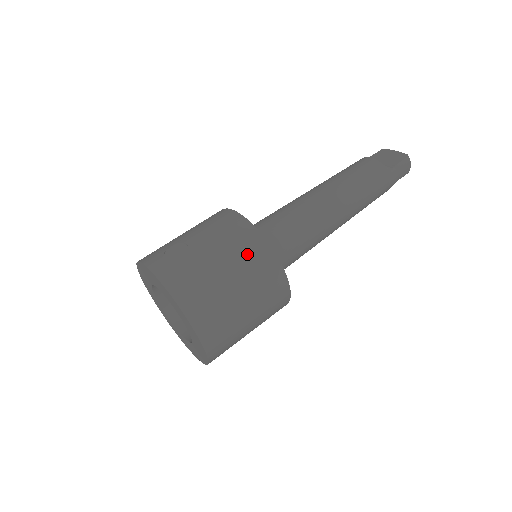
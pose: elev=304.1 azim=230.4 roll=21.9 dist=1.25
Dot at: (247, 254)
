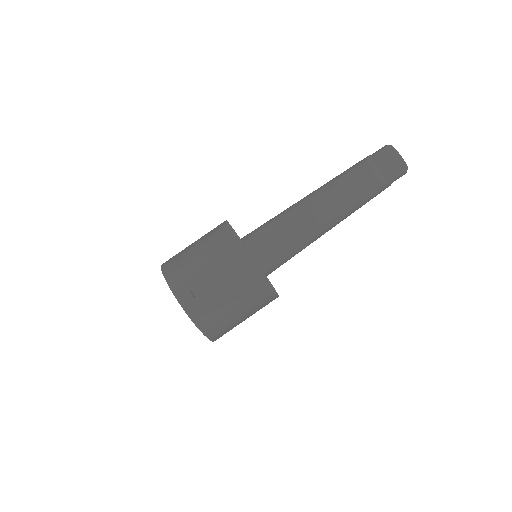
Dot at: (255, 295)
